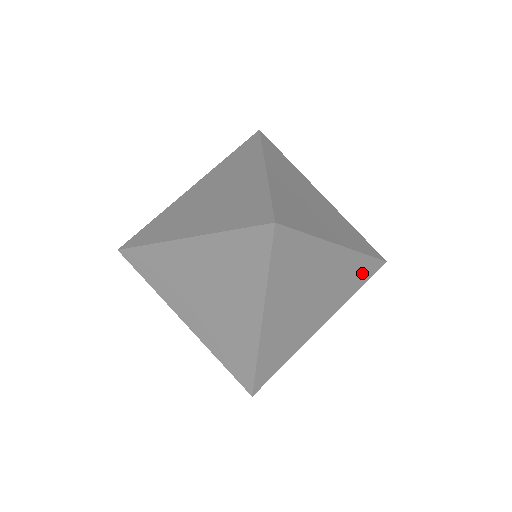
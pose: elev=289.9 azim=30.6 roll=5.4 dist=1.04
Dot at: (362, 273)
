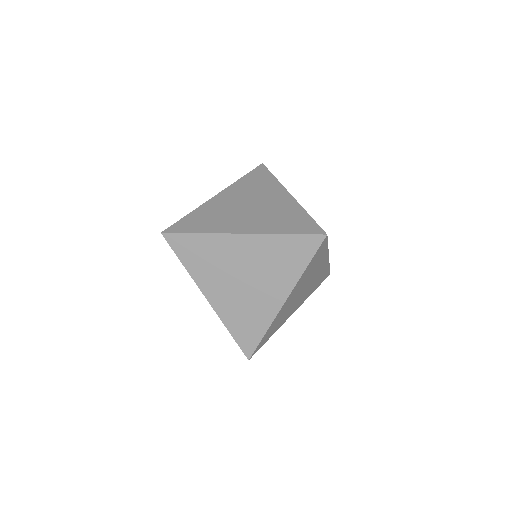
Dot at: (321, 279)
